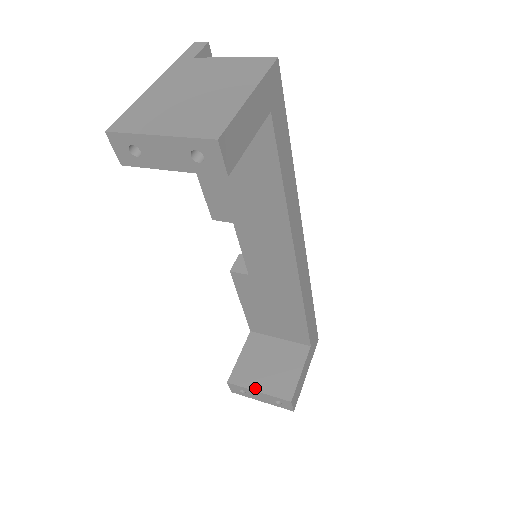
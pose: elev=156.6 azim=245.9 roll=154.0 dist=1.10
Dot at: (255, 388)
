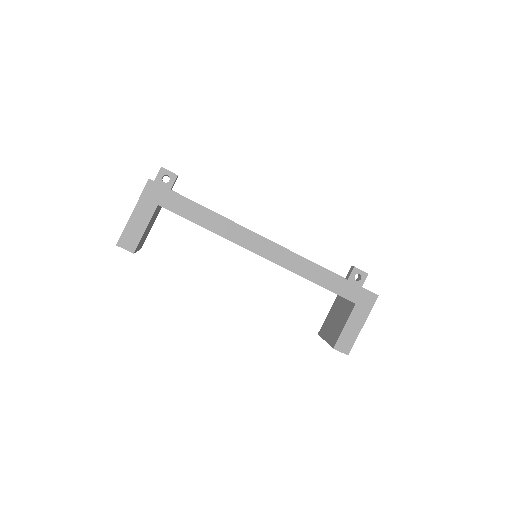
Dot at: (325, 338)
